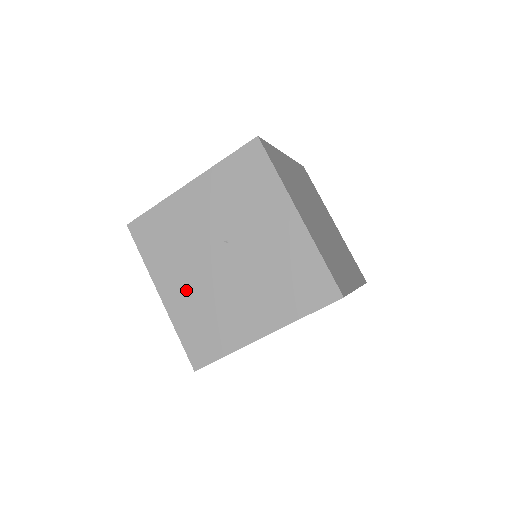
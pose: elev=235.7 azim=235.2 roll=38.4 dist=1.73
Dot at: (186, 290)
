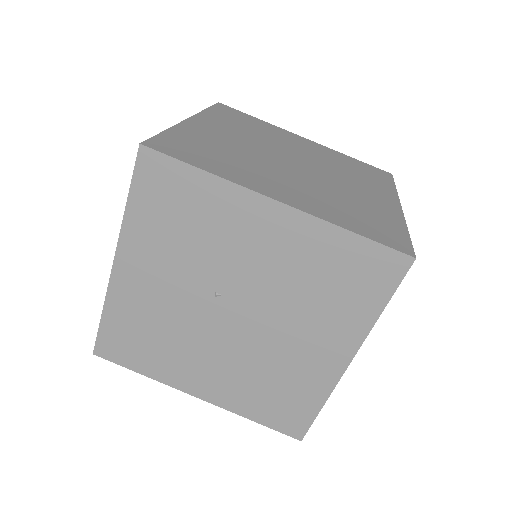
Dot at: (219, 374)
